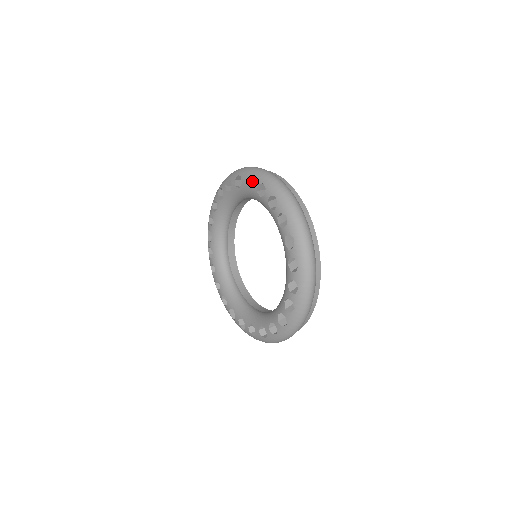
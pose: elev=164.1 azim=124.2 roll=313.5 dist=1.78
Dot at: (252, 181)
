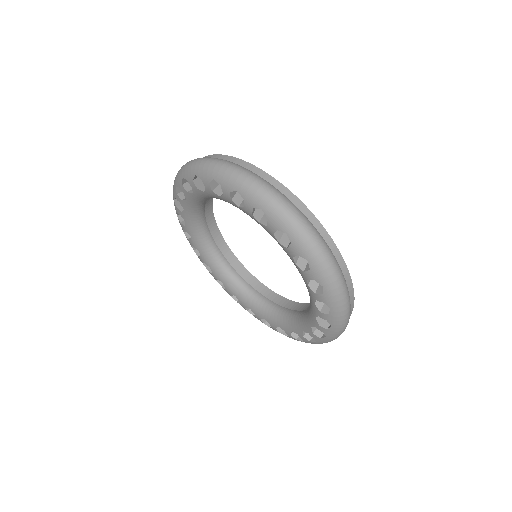
Dot at: occluded
